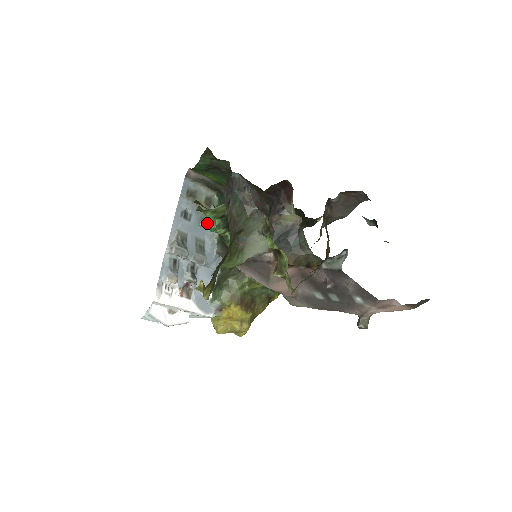
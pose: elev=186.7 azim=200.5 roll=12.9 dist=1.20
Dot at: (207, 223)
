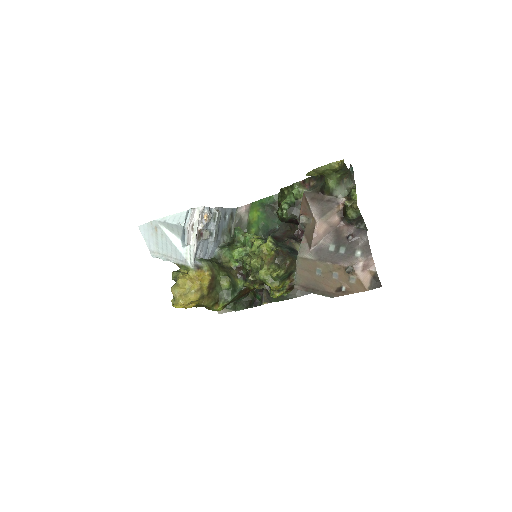
Dot at: (236, 227)
